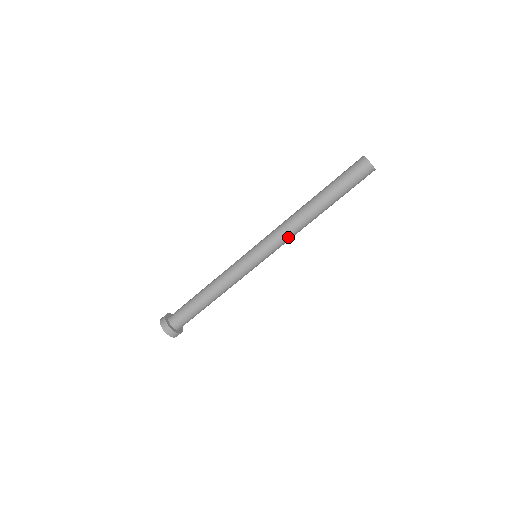
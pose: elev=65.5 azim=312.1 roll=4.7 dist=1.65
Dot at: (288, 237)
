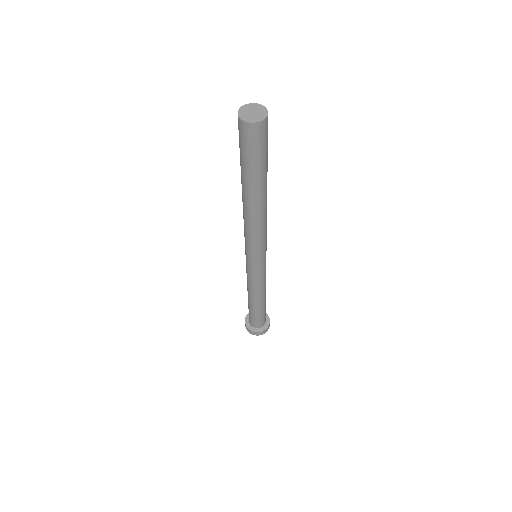
Dot at: (255, 235)
